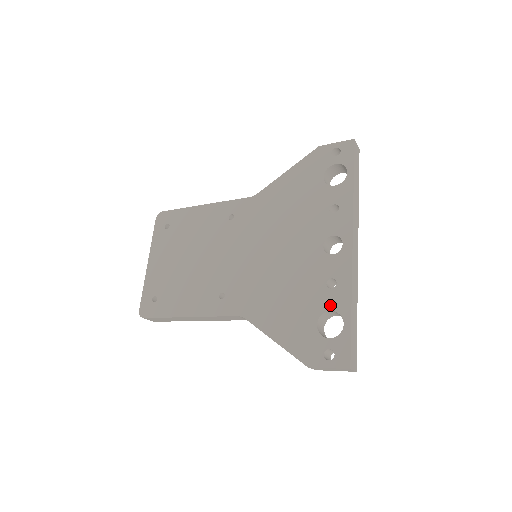
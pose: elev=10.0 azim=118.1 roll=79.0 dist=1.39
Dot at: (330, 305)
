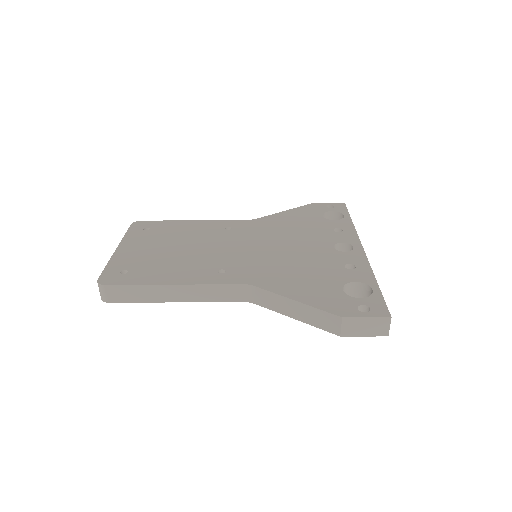
Dot at: (353, 278)
